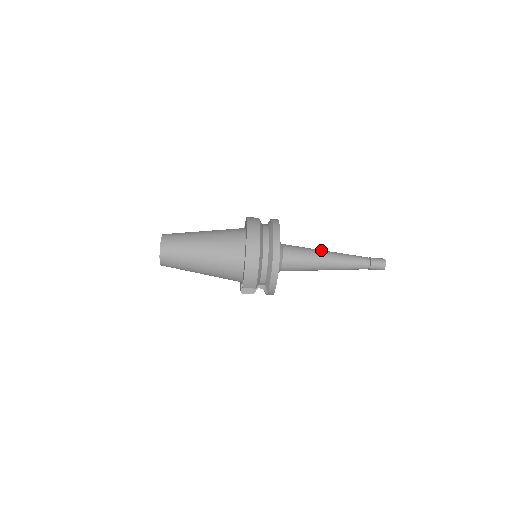
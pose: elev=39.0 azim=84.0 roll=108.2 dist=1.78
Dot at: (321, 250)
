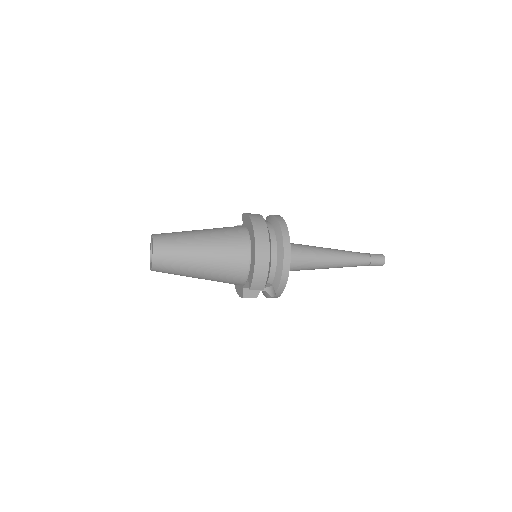
Dot at: (322, 247)
